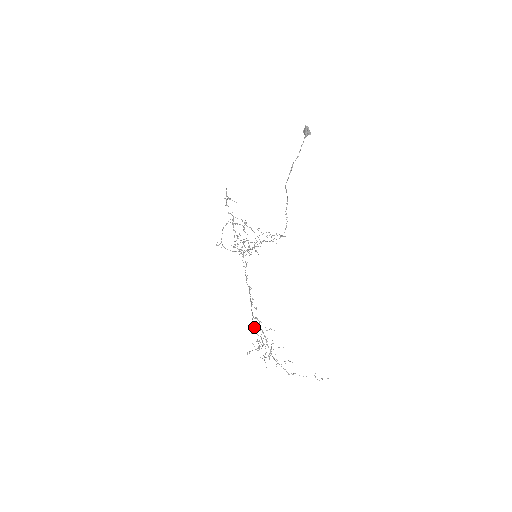
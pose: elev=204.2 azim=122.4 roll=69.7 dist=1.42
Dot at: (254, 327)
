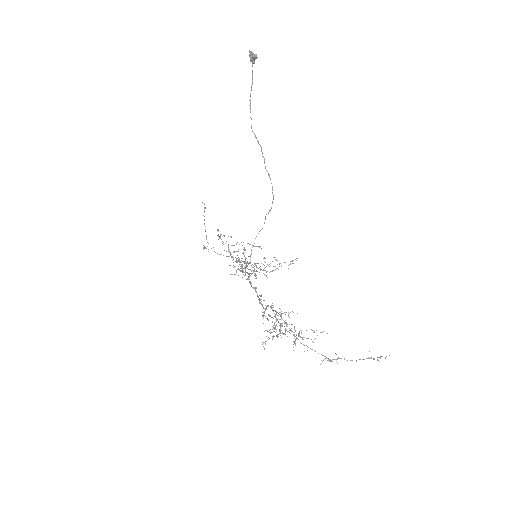
Dot at: occluded
